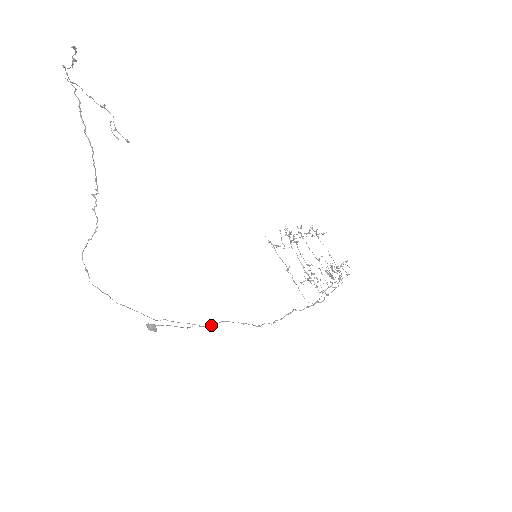
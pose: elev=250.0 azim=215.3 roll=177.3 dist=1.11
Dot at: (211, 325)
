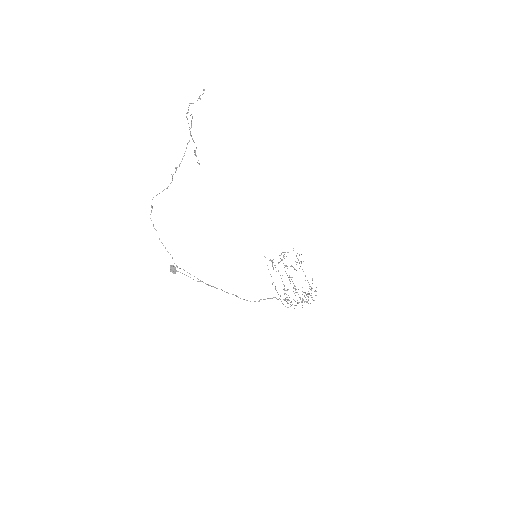
Dot at: occluded
